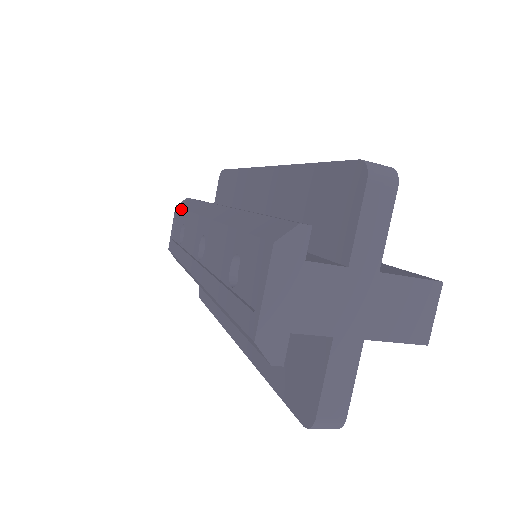
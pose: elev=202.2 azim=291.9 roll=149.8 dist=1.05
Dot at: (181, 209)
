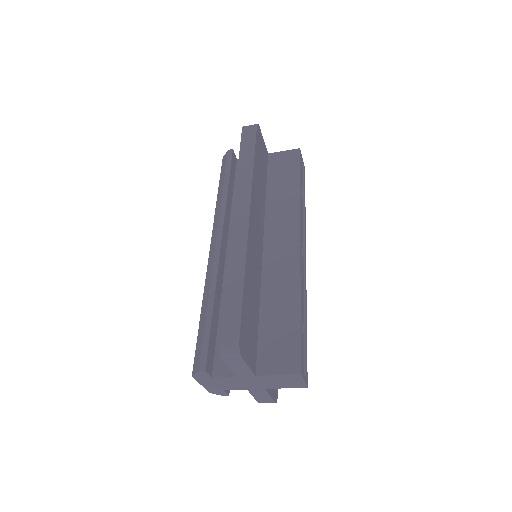
Dot at: (219, 180)
